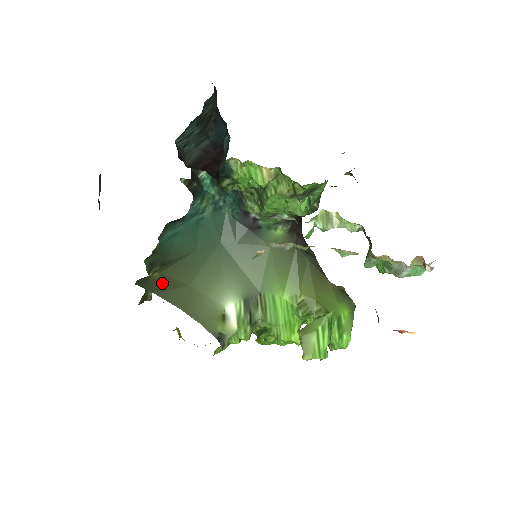
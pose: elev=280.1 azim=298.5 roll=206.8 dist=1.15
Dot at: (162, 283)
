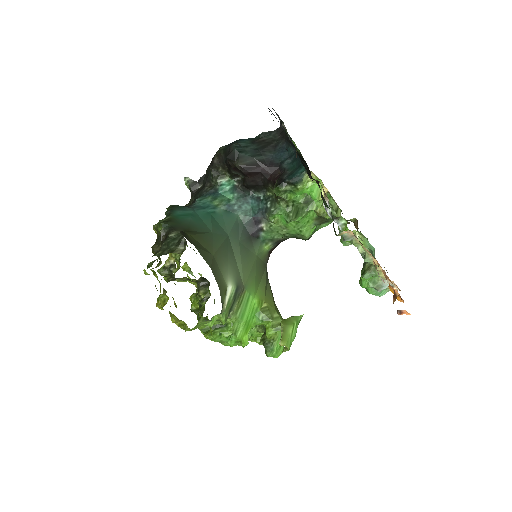
Dot at: (196, 243)
